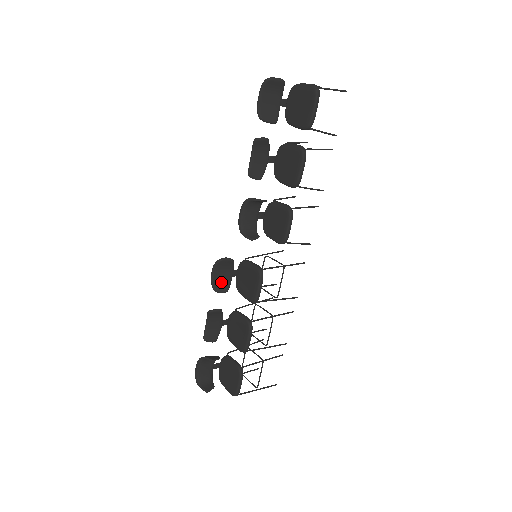
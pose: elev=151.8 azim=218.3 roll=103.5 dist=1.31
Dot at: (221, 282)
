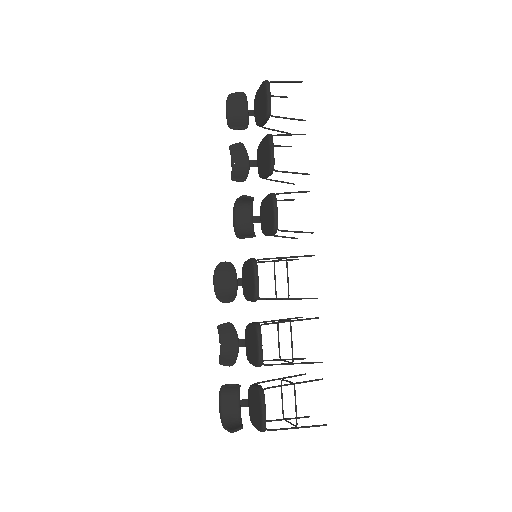
Dot at: (225, 291)
